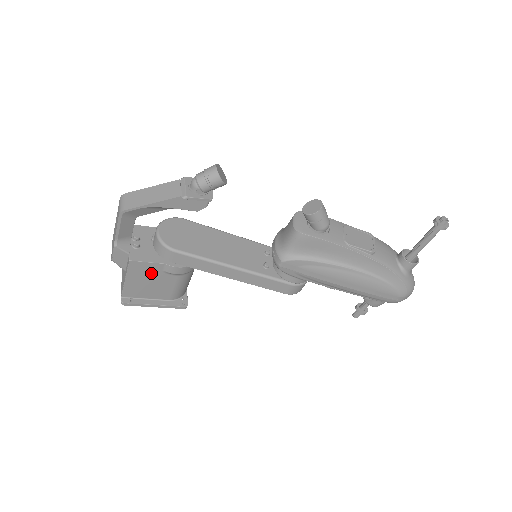
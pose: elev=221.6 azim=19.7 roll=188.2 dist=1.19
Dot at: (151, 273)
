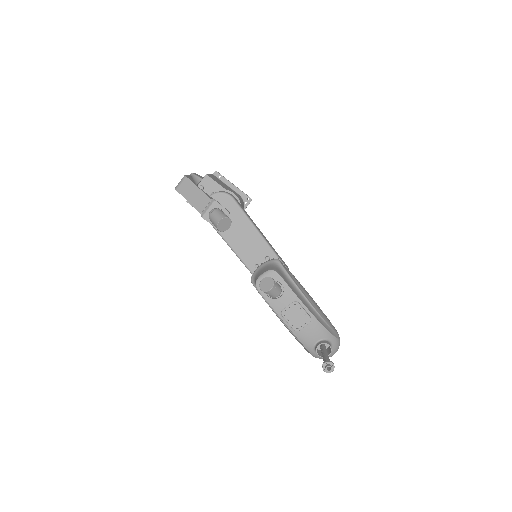
Dot at: occluded
